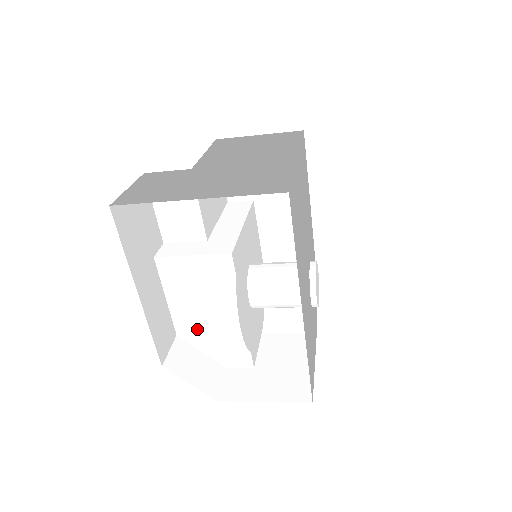
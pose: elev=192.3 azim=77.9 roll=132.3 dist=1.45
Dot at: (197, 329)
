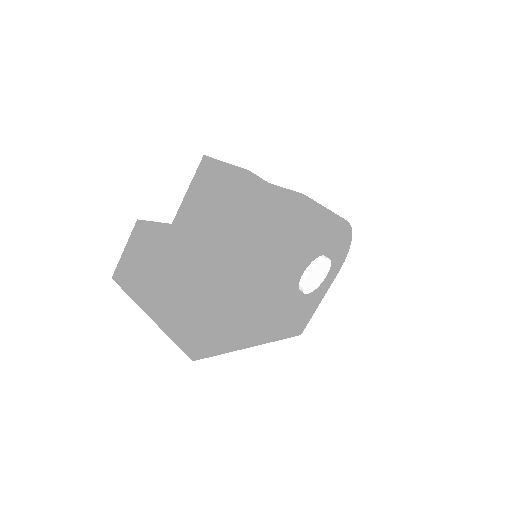
Dot at: occluded
